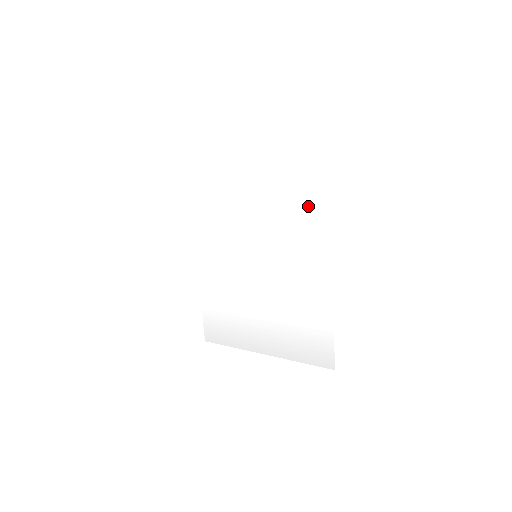
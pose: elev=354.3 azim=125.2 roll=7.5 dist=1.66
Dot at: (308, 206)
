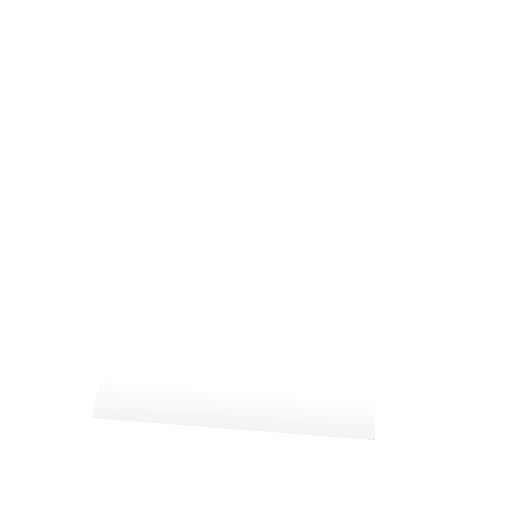
Dot at: (346, 203)
